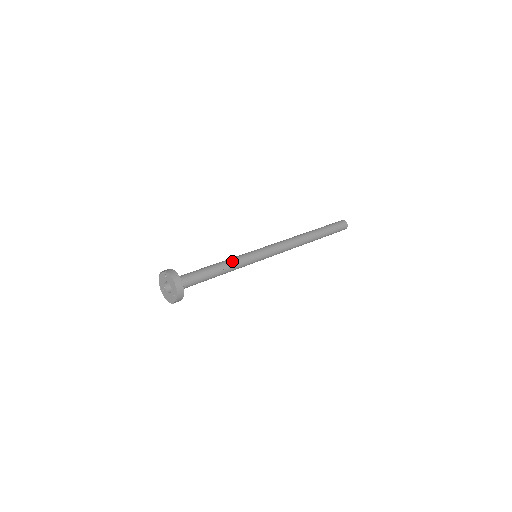
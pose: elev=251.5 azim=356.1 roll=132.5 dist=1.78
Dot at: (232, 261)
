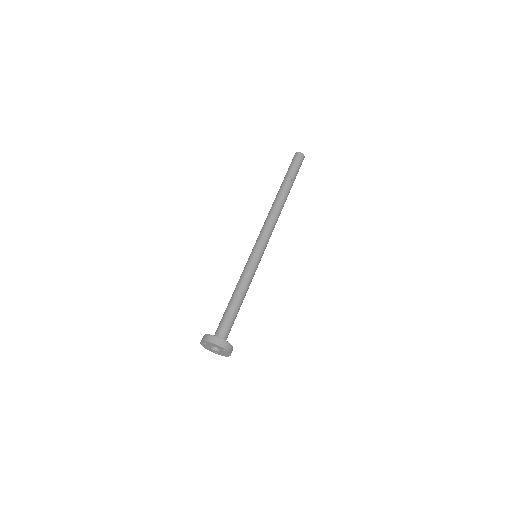
Dot at: (241, 281)
